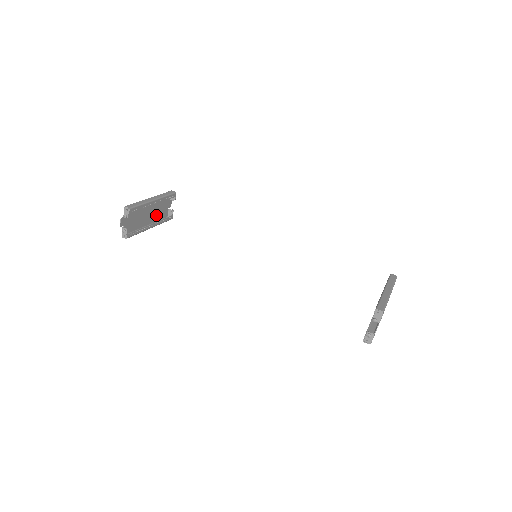
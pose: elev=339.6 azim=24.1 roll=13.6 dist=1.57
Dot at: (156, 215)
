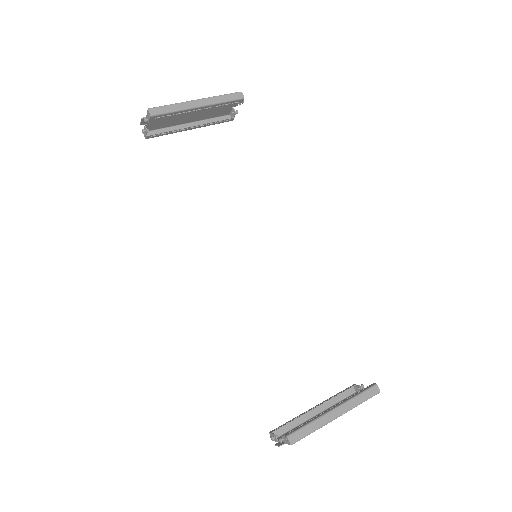
Dot at: (208, 113)
